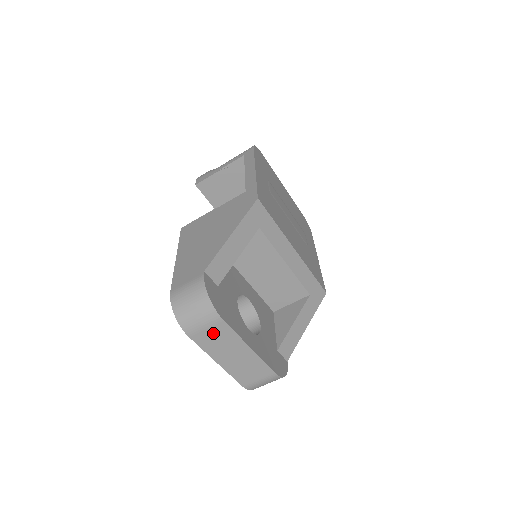
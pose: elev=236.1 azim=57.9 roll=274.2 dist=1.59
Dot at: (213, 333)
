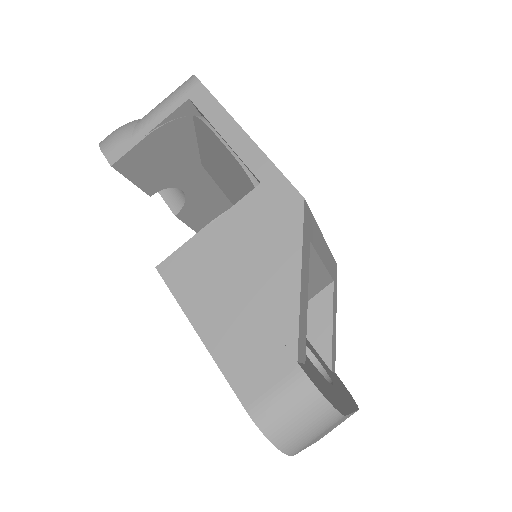
Dot at: (324, 432)
